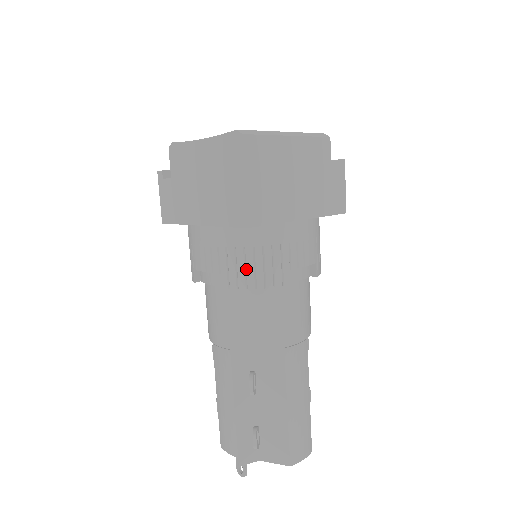
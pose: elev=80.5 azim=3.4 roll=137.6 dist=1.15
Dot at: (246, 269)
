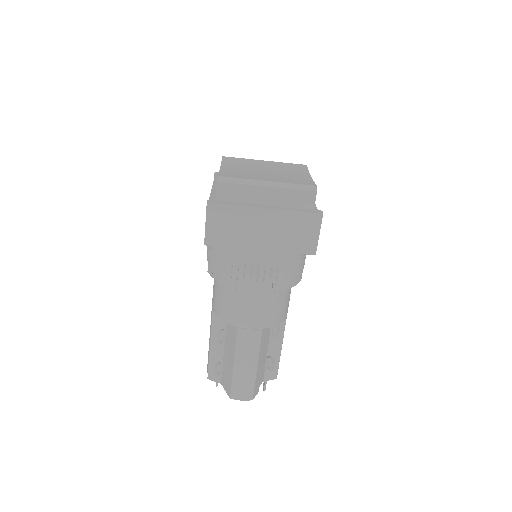
Dot at: (217, 267)
